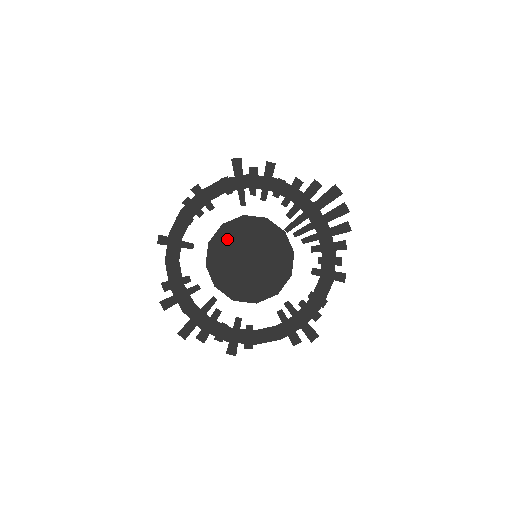
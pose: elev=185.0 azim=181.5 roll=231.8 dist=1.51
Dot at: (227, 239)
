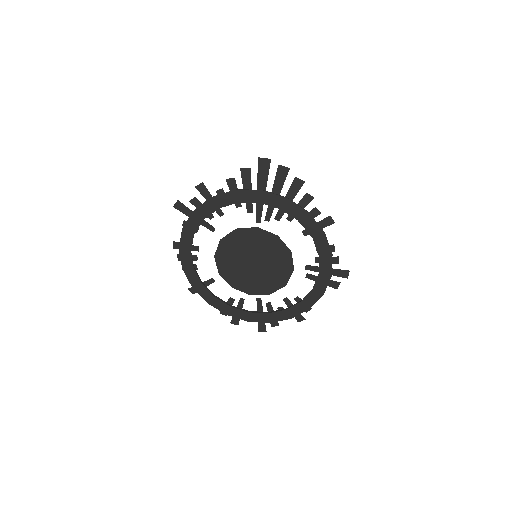
Dot at: (227, 263)
